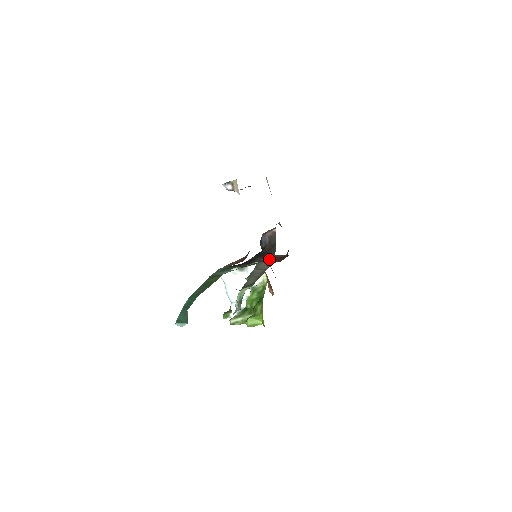
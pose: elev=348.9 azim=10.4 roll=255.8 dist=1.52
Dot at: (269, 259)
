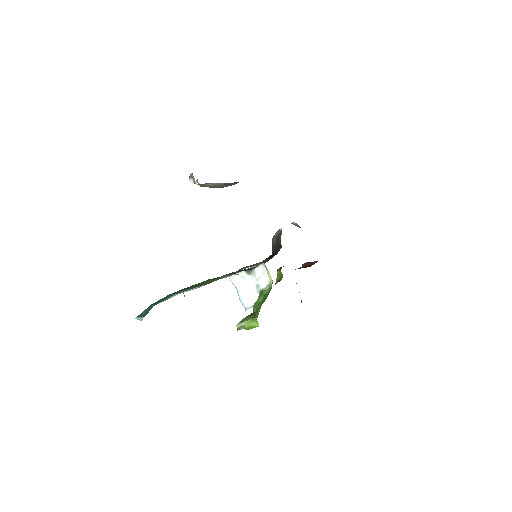
Dot at: occluded
